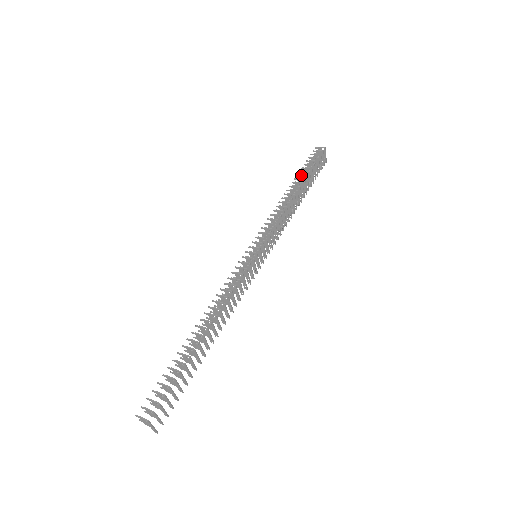
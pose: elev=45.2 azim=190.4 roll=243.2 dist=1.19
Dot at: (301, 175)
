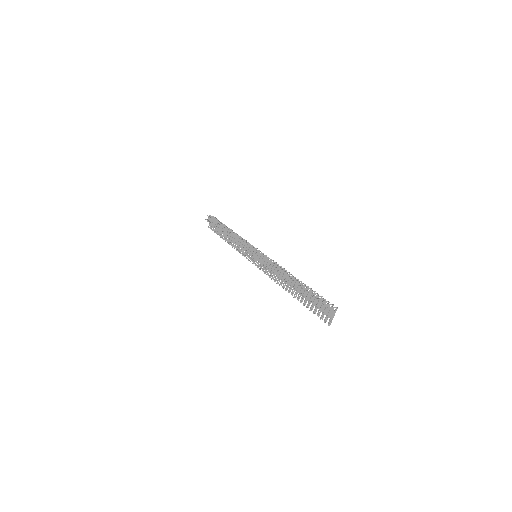
Dot at: (222, 225)
